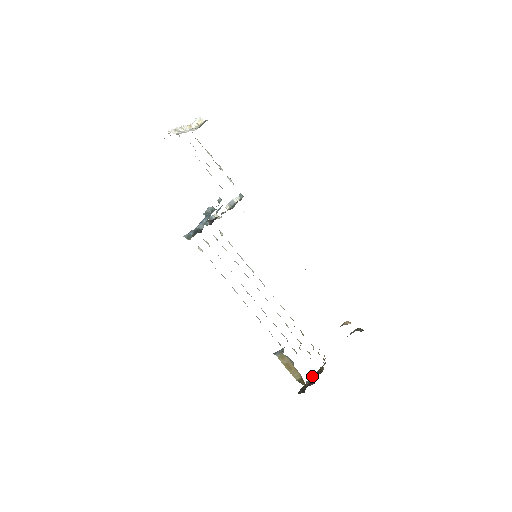
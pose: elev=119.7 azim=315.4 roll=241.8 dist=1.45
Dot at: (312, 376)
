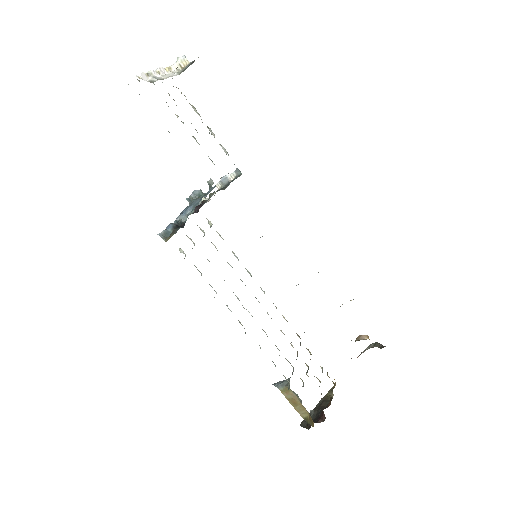
Dot at: (318, 403)
